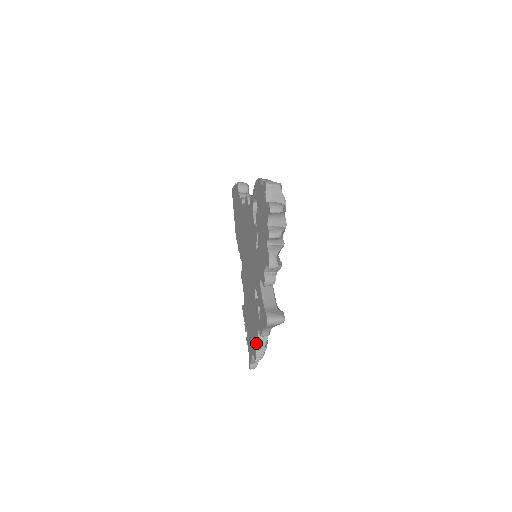
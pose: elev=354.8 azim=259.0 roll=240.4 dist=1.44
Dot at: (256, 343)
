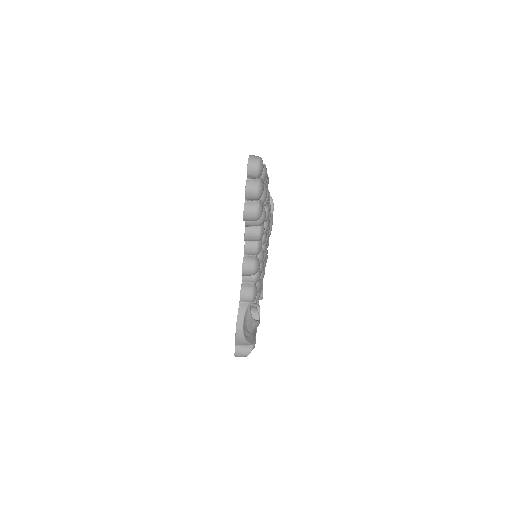
Dot at: occluded
